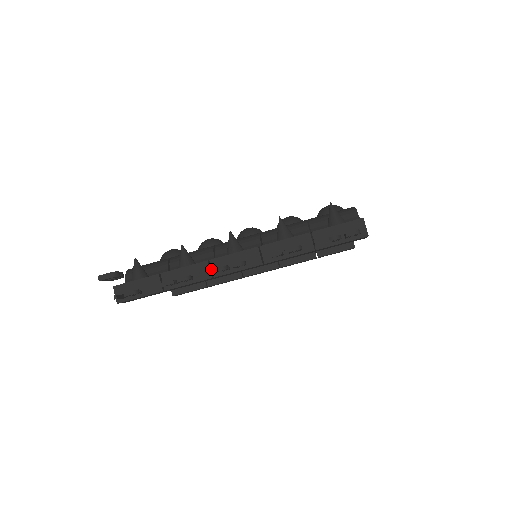
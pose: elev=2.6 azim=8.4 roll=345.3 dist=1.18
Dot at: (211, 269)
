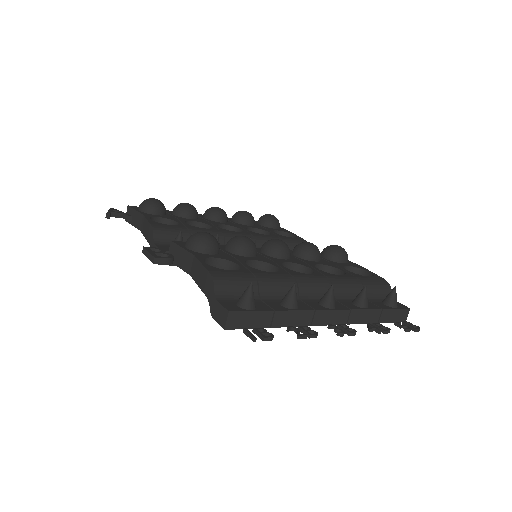
Dot at: (309, 315)
